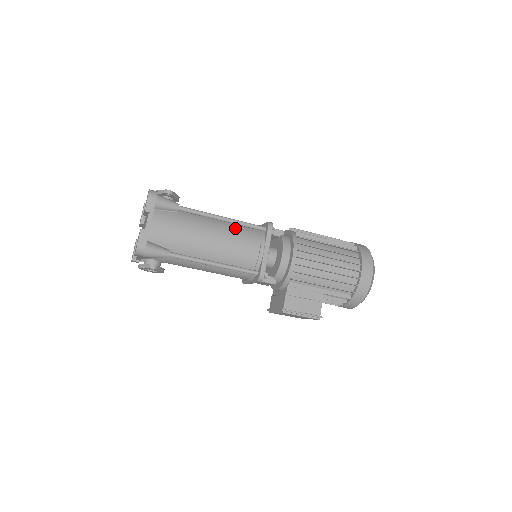
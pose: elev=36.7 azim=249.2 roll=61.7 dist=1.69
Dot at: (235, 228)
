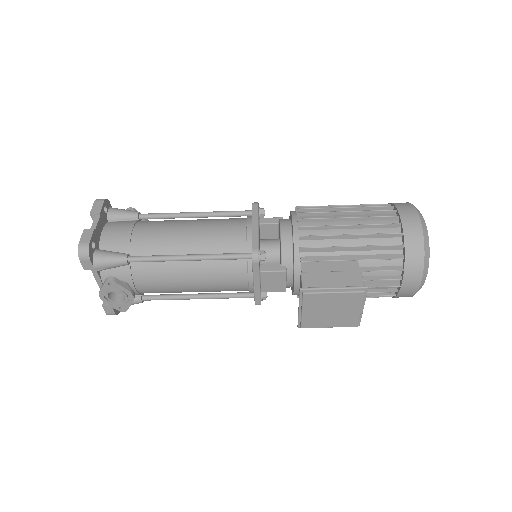
Dot at: (212, 219)
